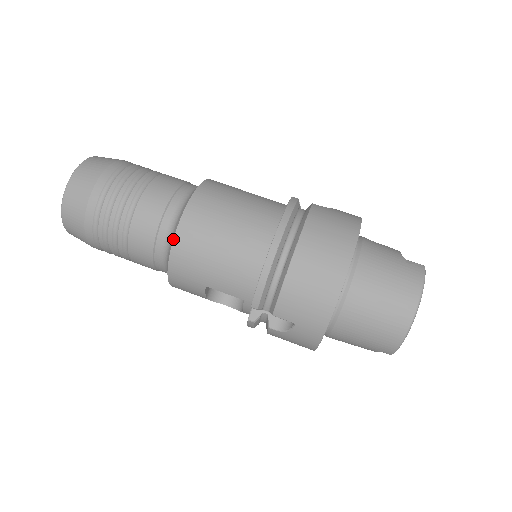
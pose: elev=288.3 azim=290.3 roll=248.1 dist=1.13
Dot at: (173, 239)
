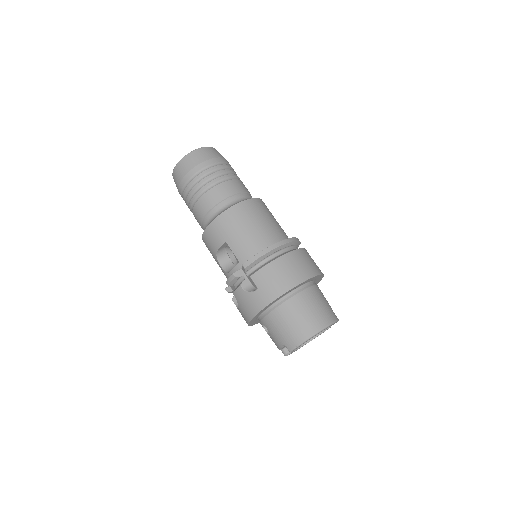
Dot at: (231, 206)
